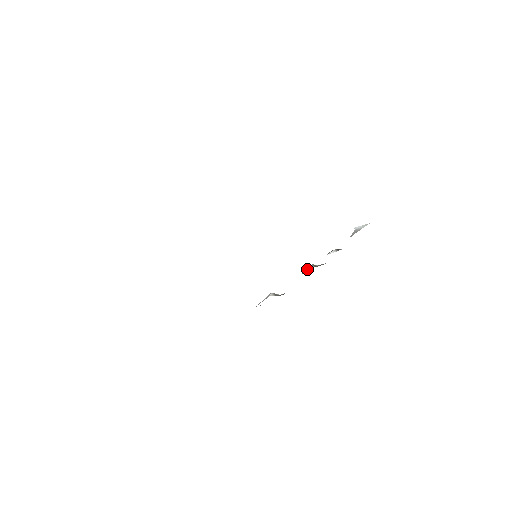
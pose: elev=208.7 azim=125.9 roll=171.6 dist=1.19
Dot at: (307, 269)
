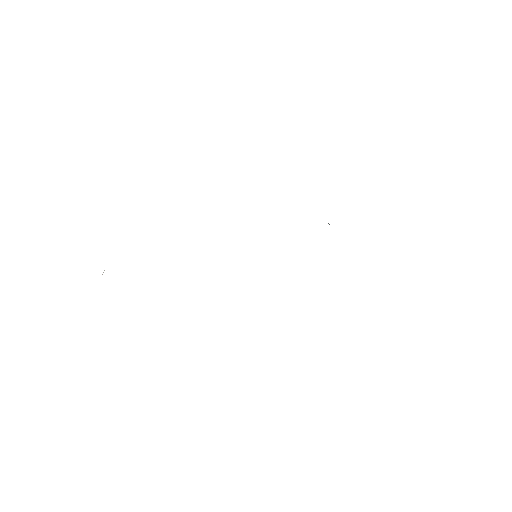
Dot at: occluded
